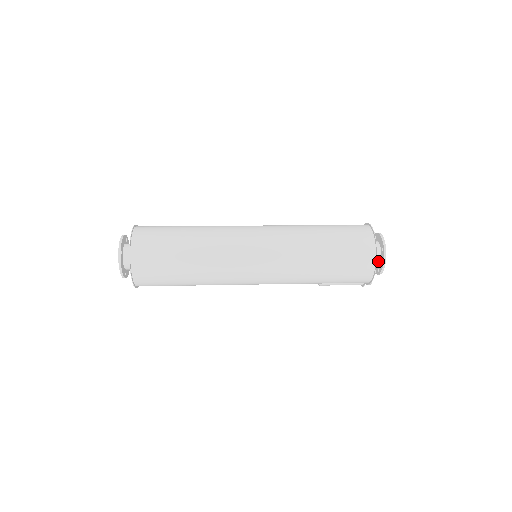
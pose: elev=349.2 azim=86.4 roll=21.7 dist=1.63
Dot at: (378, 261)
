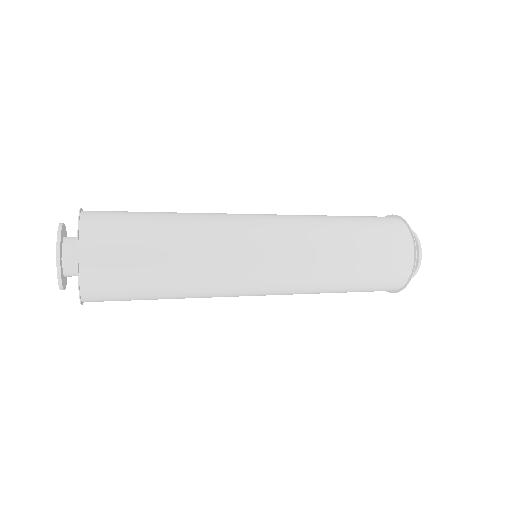
Dot at: occluded
